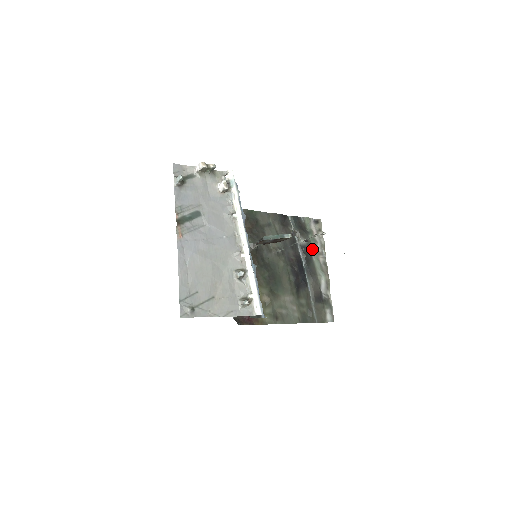
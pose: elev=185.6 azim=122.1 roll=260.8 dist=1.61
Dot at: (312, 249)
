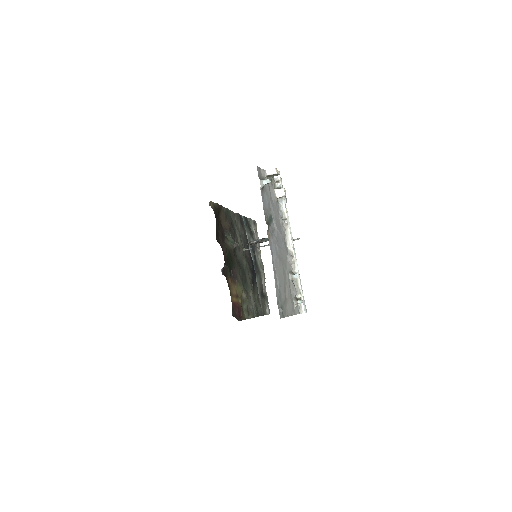
Dot at: (255, 248)
